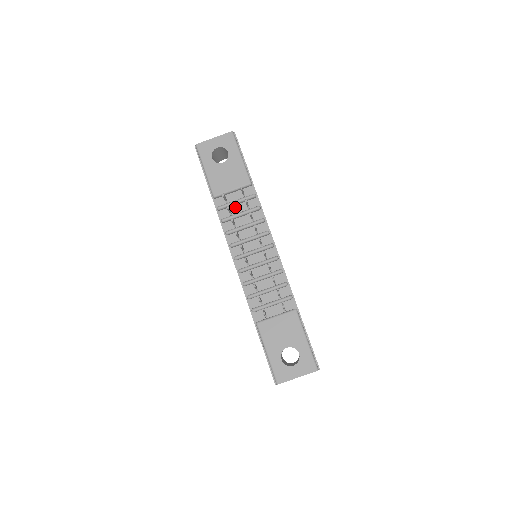
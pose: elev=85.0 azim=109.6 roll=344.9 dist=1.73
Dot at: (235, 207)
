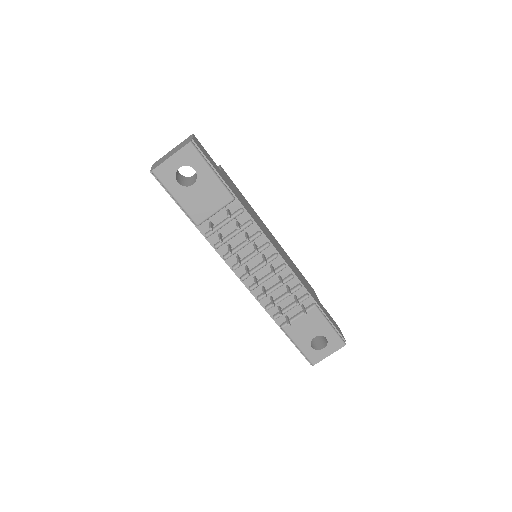
Dot at: (224, 228)
